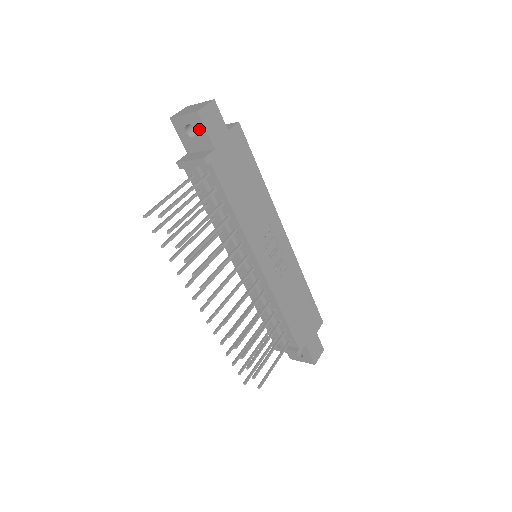
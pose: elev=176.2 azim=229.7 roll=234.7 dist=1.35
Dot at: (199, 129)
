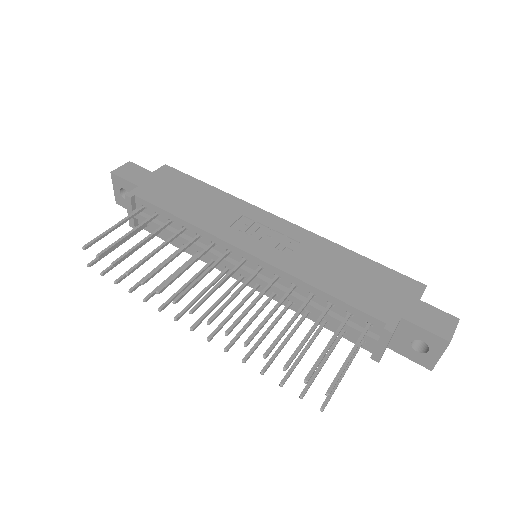
Dot at: (123, 185)
